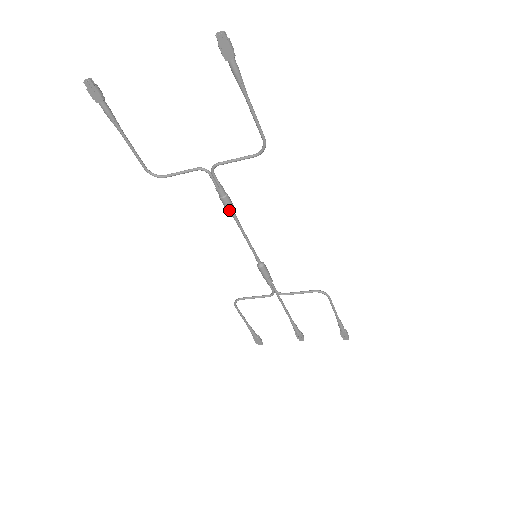
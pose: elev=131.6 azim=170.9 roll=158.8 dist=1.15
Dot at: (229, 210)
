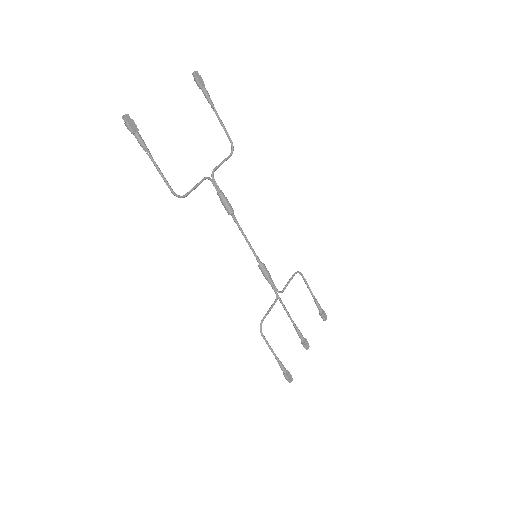
Dot at: (232, 209)
